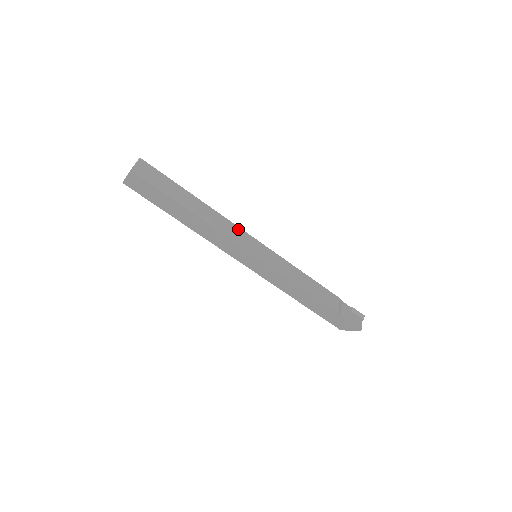
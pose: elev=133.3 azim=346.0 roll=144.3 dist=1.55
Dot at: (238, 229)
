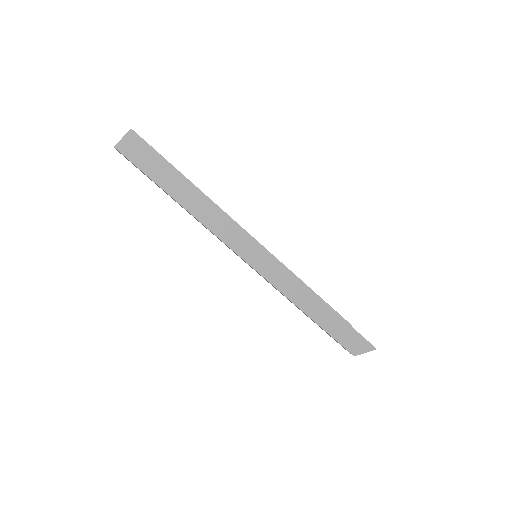
Dot at: occluded
